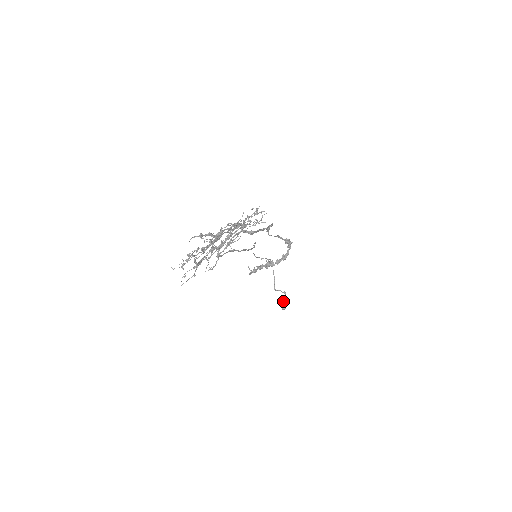
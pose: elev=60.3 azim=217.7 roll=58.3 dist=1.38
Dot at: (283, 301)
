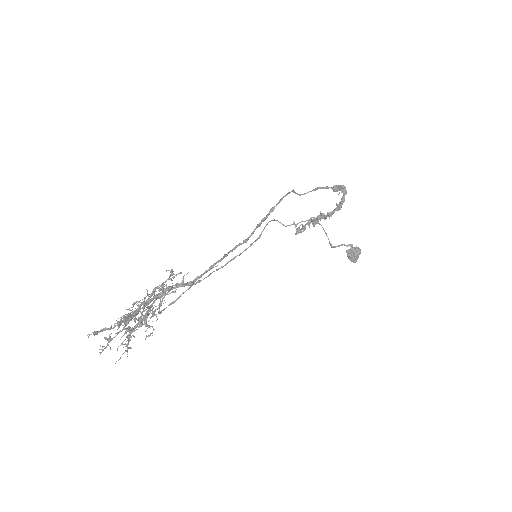
Dot at: (351, 254)
